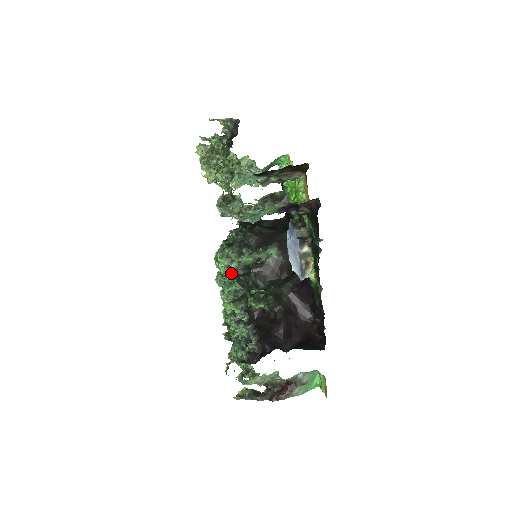
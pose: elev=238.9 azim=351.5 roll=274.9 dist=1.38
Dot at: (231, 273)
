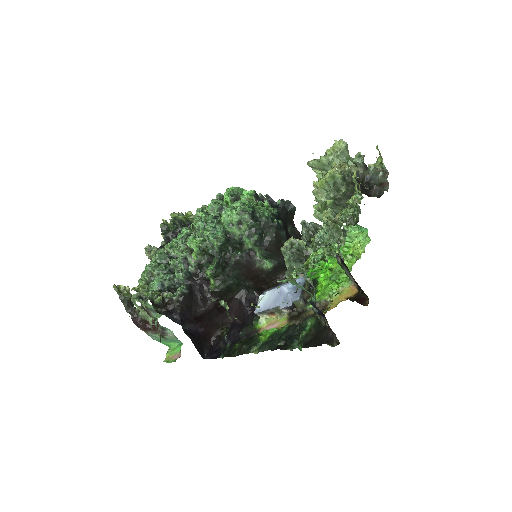
Dot at: (227, 231)
